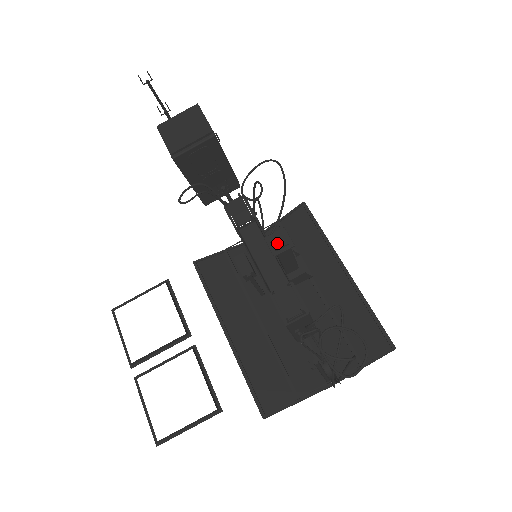
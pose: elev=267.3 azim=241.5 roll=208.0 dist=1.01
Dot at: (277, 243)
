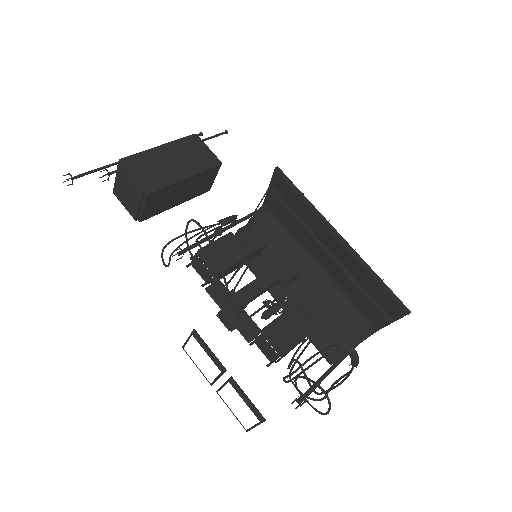
Dot at: (233, 307)
